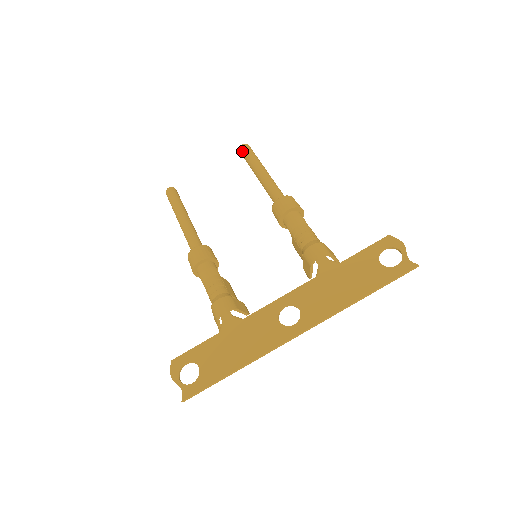
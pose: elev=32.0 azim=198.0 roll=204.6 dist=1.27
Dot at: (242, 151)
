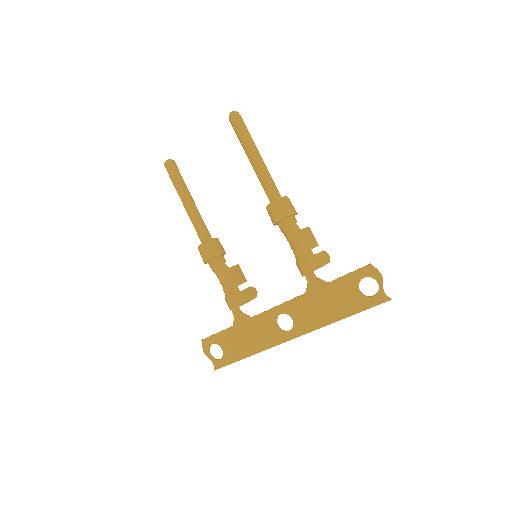
Dot at: (231, 124)
